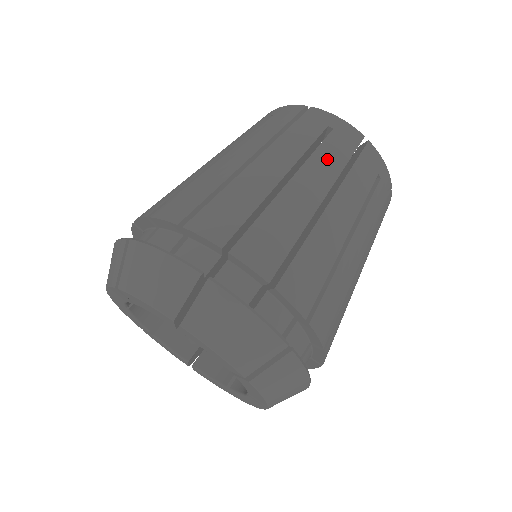
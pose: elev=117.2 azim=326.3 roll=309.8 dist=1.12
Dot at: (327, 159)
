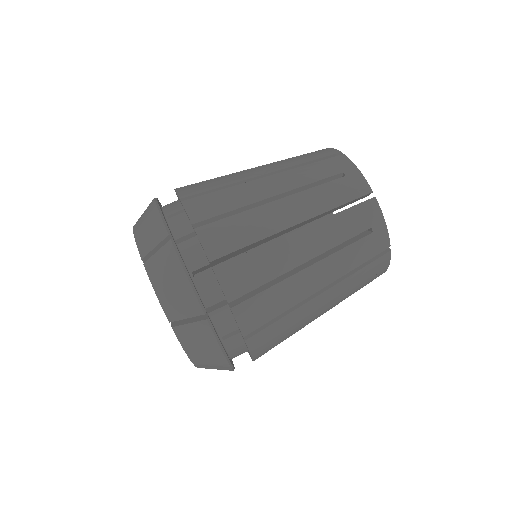
Dot at: (321, 196)
